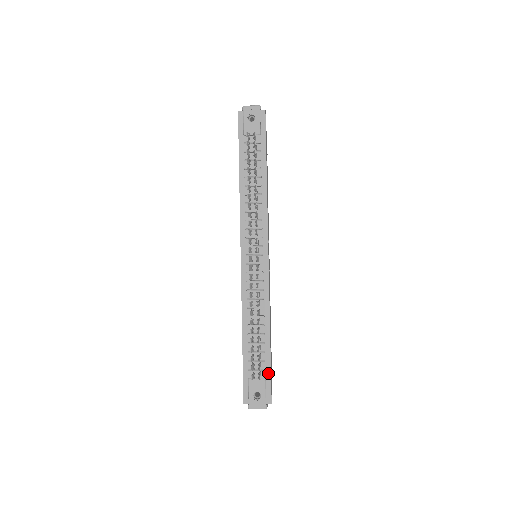
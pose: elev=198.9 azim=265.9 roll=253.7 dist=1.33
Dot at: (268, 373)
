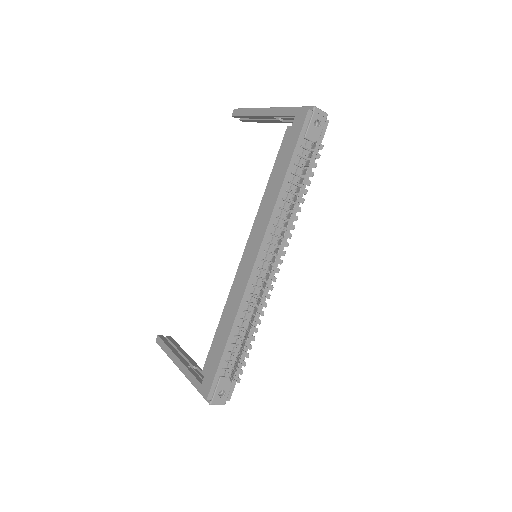
Dot at: (237, 373)
